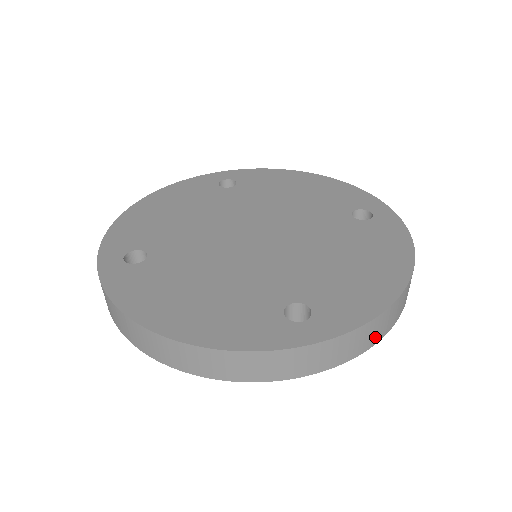
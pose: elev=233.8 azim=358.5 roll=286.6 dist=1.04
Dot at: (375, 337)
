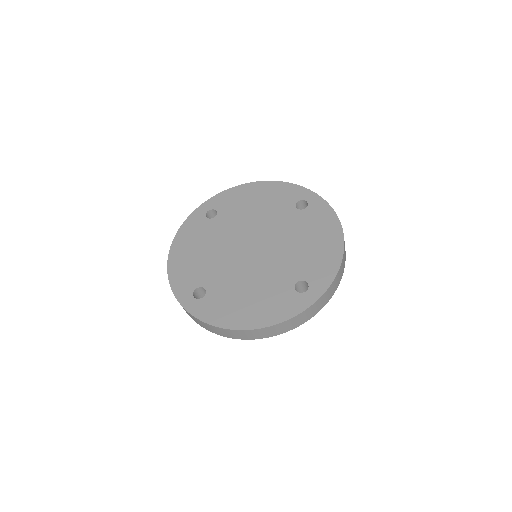
Dot at: (340, 278)
